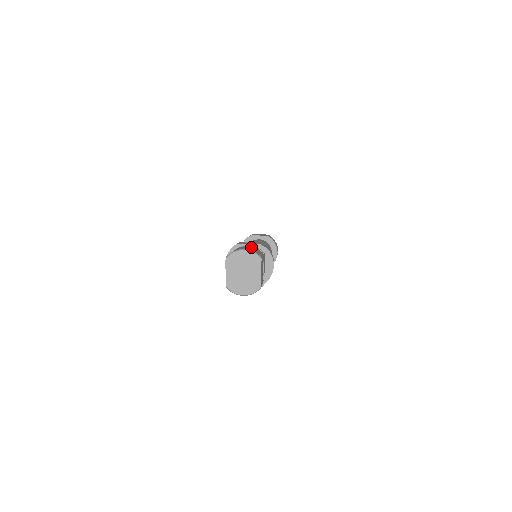
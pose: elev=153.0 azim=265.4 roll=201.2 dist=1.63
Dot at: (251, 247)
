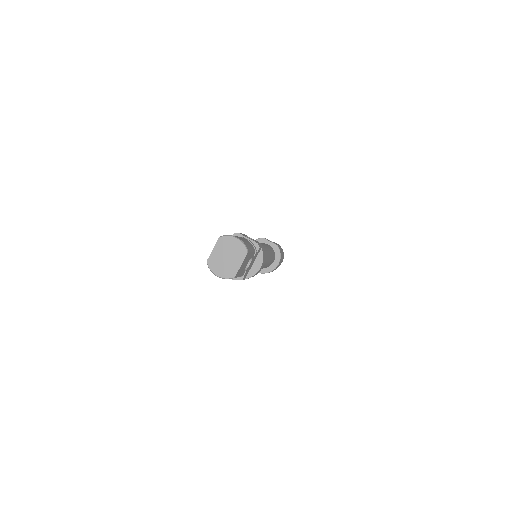
Dot at: occluded
